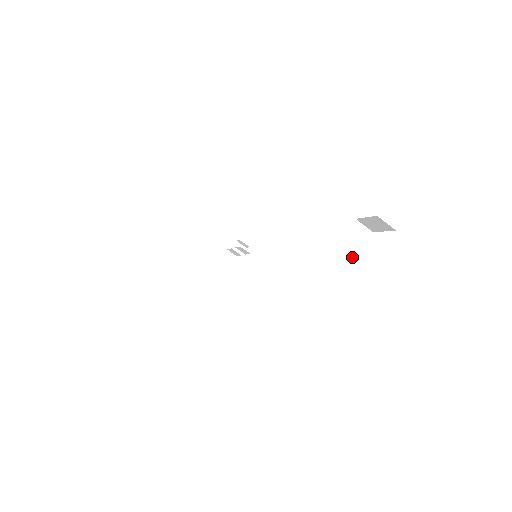
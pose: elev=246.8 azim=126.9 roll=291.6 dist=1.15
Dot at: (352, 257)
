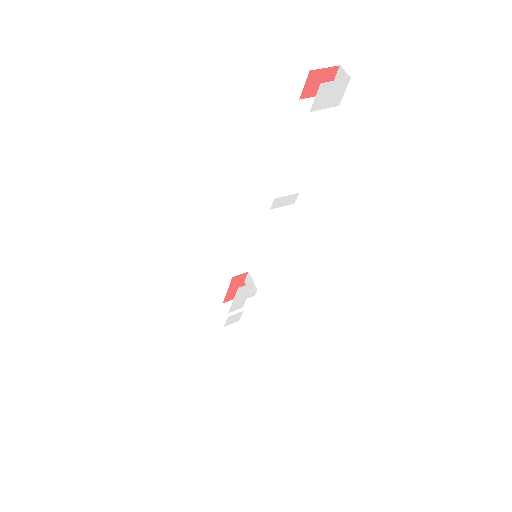
Dot at: (315, 108)
